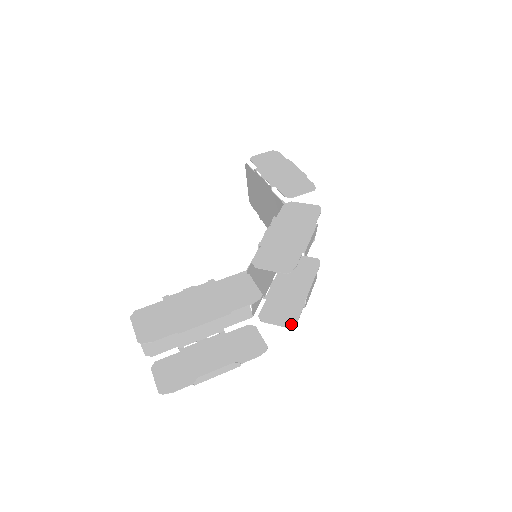
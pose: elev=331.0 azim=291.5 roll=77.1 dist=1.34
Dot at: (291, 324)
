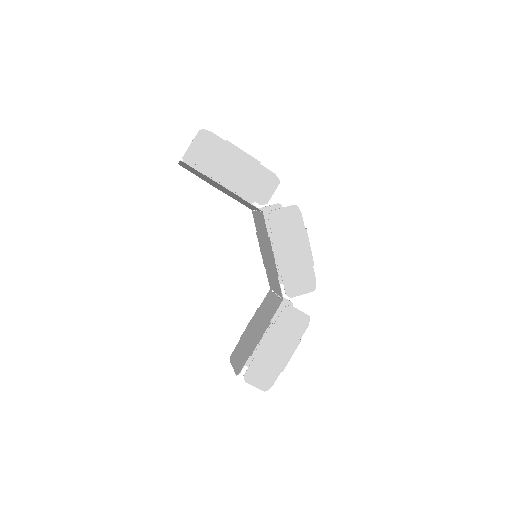
Dot at: occluded
